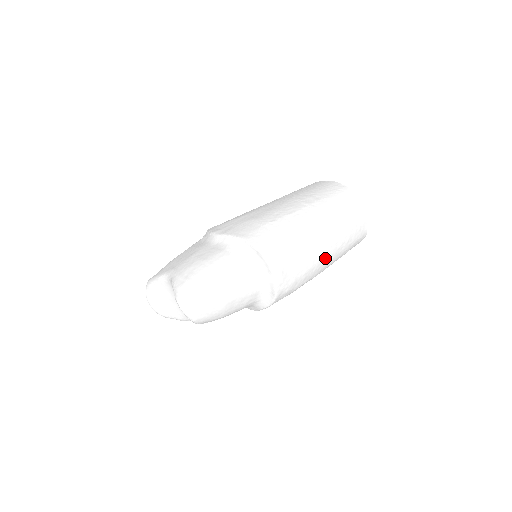
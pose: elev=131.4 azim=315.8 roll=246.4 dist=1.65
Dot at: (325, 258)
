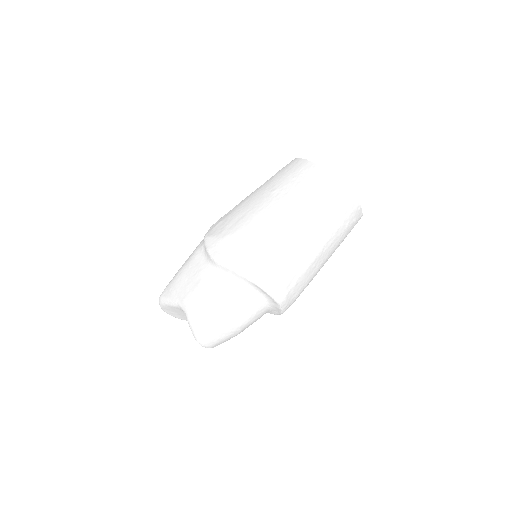
Dot at: (324, 262)
